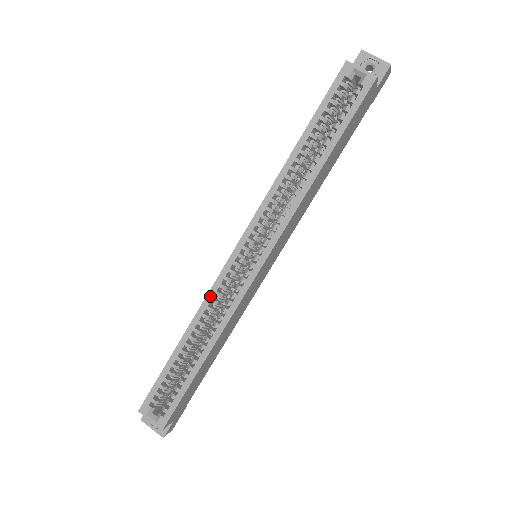
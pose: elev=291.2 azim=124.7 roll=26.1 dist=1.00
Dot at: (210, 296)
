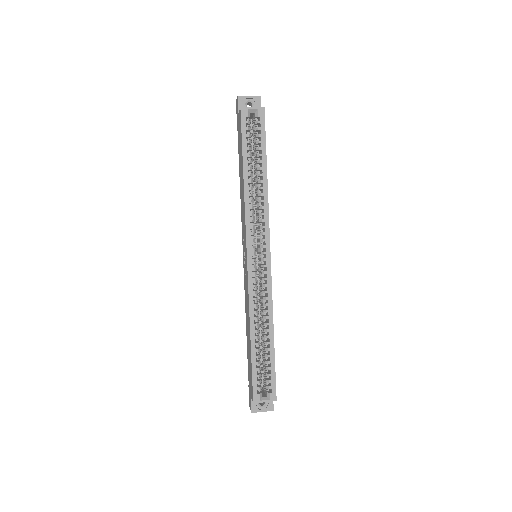
Dot at: (251, 297)
